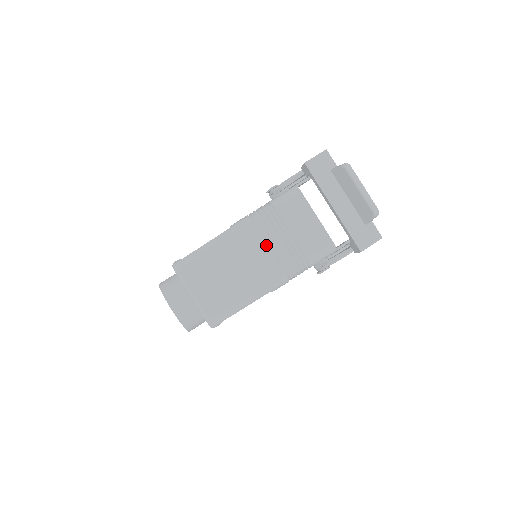
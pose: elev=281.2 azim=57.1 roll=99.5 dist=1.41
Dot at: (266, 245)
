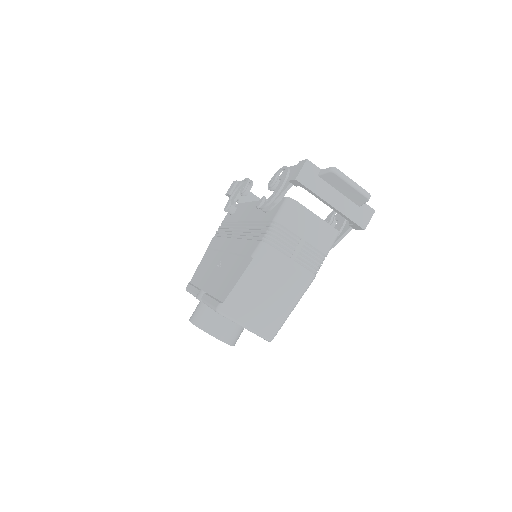
Dot at: (289, 259)
